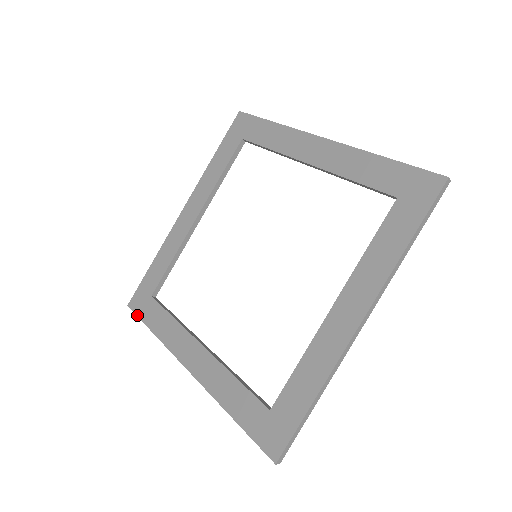
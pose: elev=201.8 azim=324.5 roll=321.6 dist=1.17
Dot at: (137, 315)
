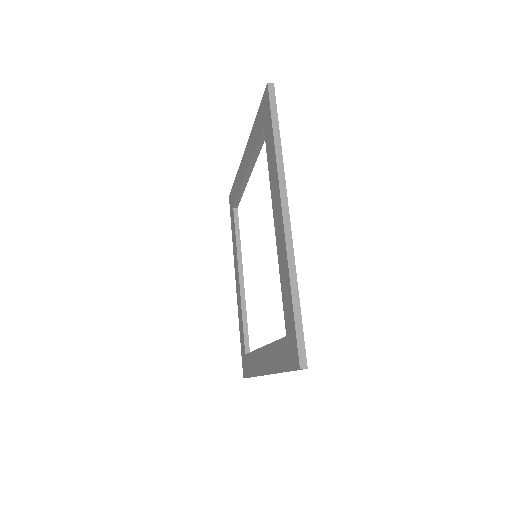
Dot at: (230, 212)
